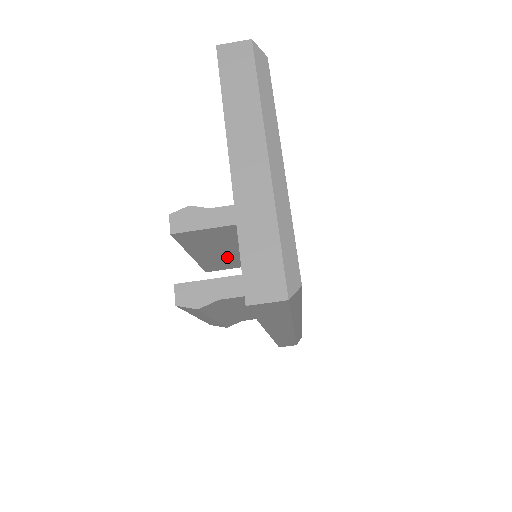
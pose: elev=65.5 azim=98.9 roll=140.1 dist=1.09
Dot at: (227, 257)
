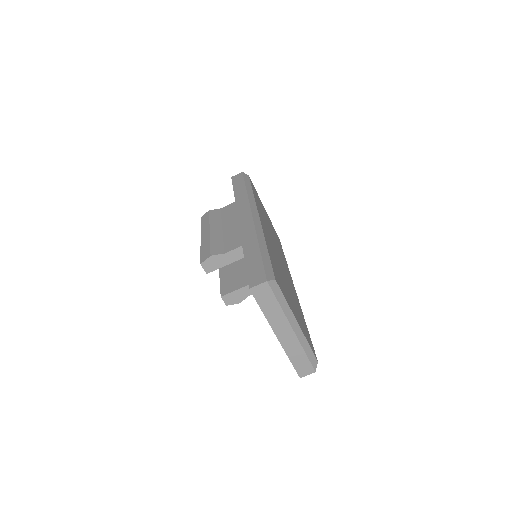
Dot at: occluded
